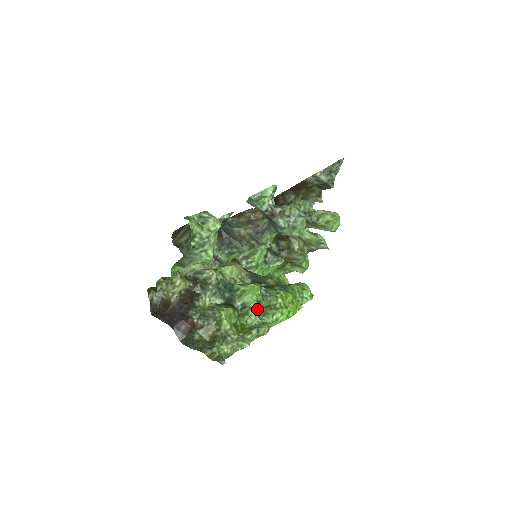
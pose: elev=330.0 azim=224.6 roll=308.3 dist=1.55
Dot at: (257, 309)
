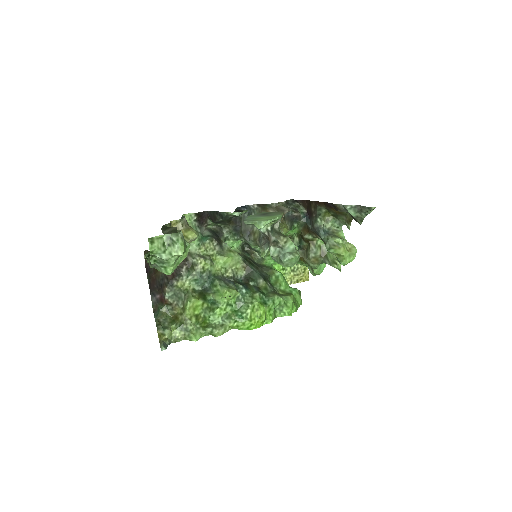
Dot at: (224, 310)
